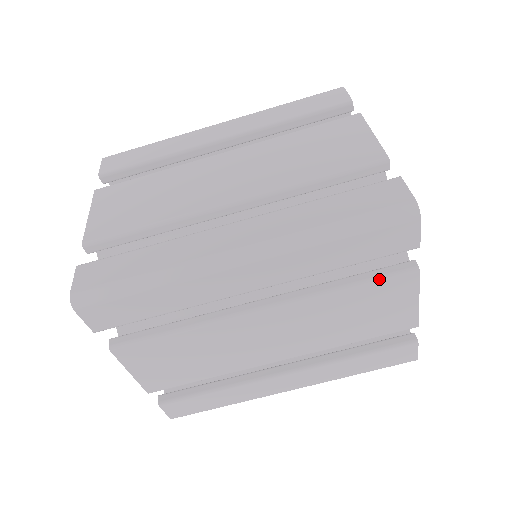
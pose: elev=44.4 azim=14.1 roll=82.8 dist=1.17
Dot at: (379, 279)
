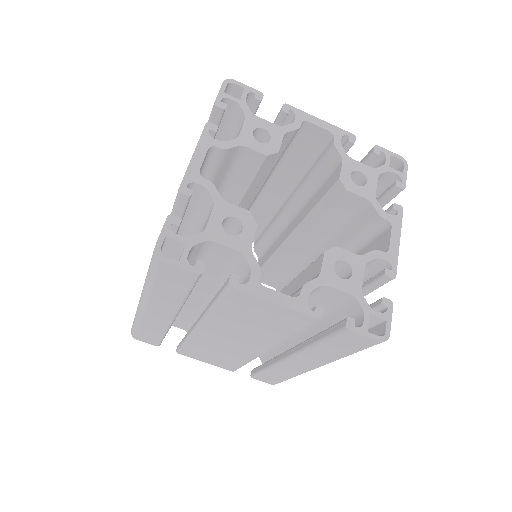
Dot at: (219, 297)
